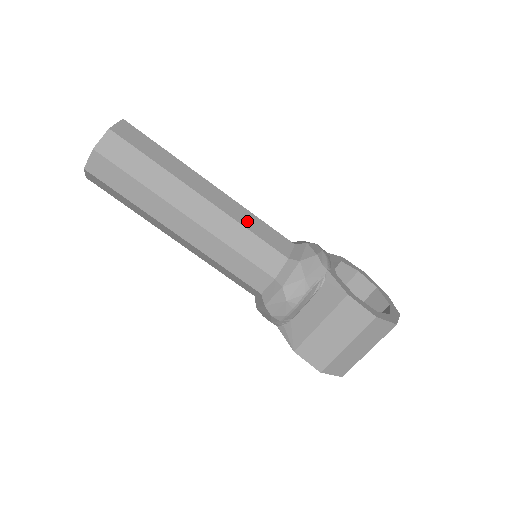
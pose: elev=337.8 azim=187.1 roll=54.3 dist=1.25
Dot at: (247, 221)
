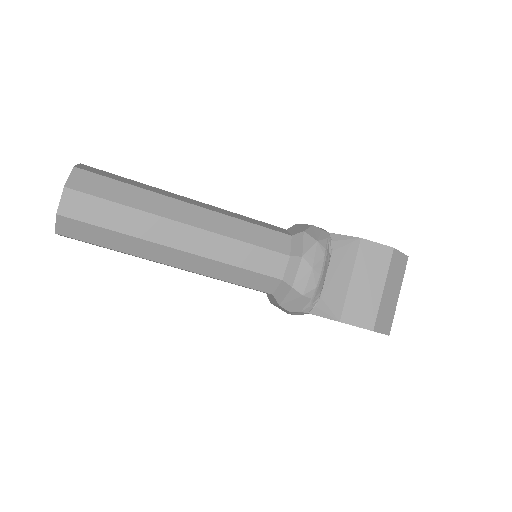
Dot at: (239, 217)
